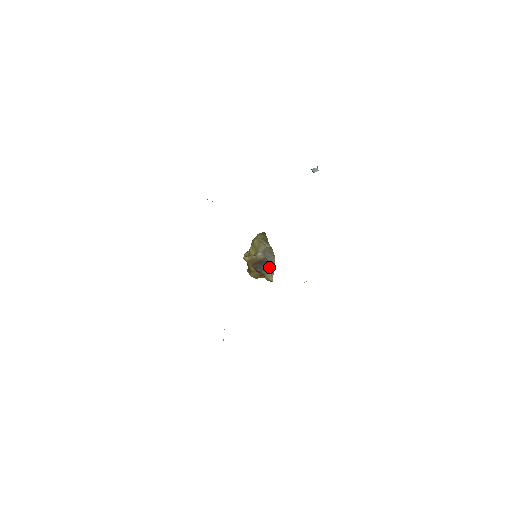
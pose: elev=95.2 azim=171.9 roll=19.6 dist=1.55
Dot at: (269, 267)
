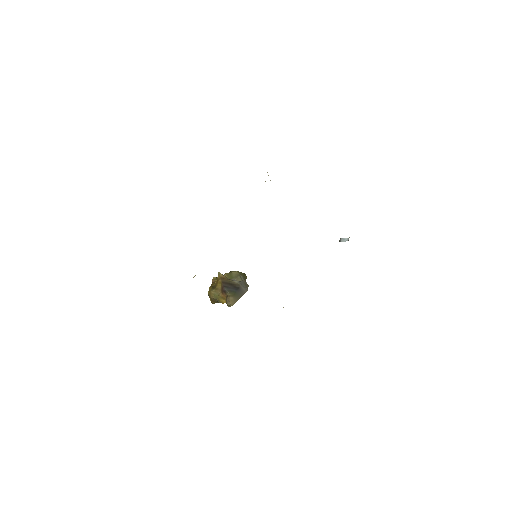
Dot at: (237, 293)
